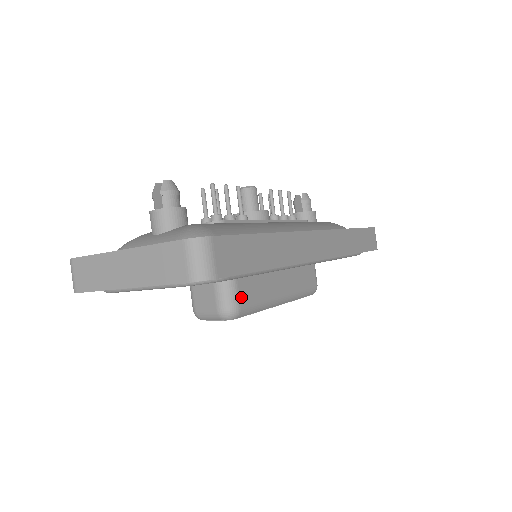
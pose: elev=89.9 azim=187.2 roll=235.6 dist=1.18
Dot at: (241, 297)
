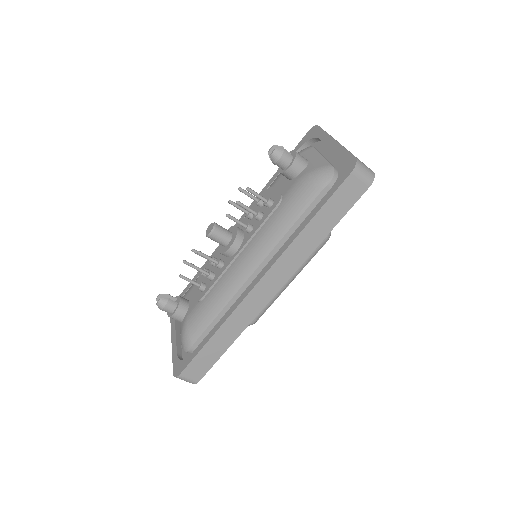
Dot at: occluded
